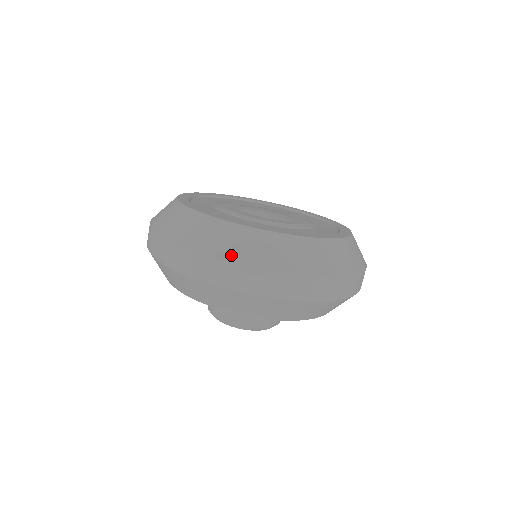
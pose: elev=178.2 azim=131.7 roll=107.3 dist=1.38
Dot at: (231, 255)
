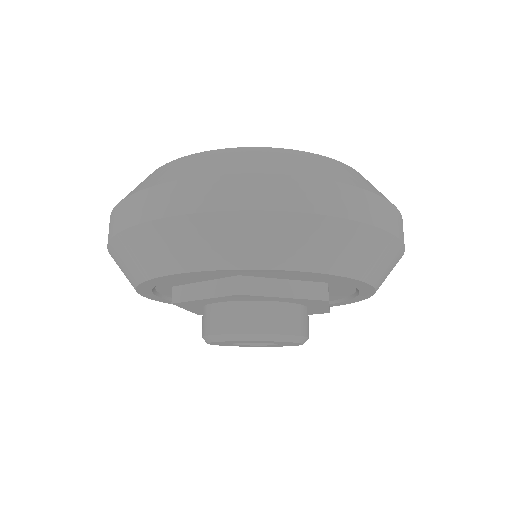
Dot at: (158, 180)
